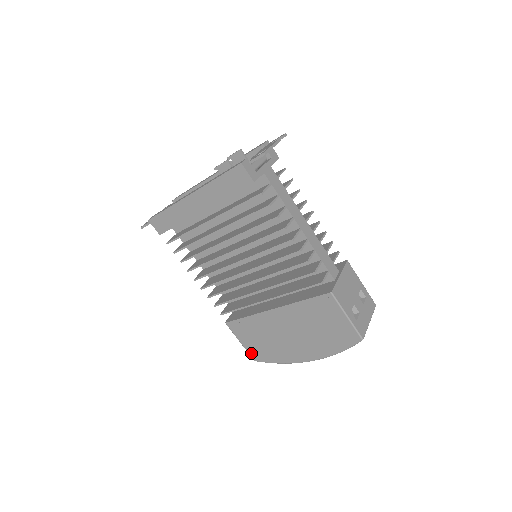
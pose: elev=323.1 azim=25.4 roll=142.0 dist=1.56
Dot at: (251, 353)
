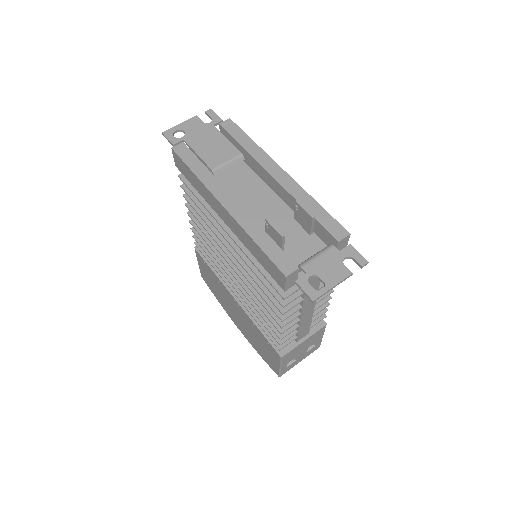
Dot at: (202, 273)
